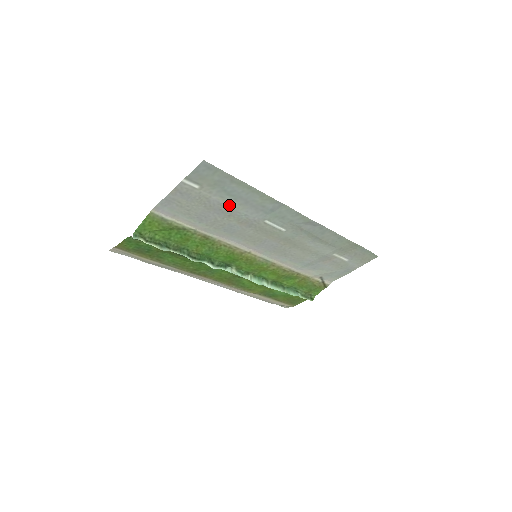
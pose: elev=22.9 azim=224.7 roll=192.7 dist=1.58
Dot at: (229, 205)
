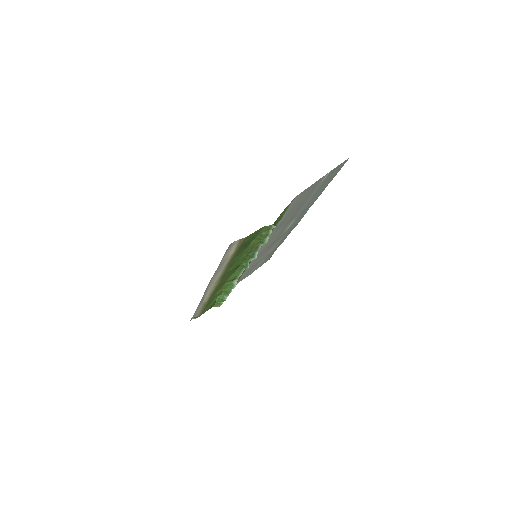
Dot at: (307, 201)
